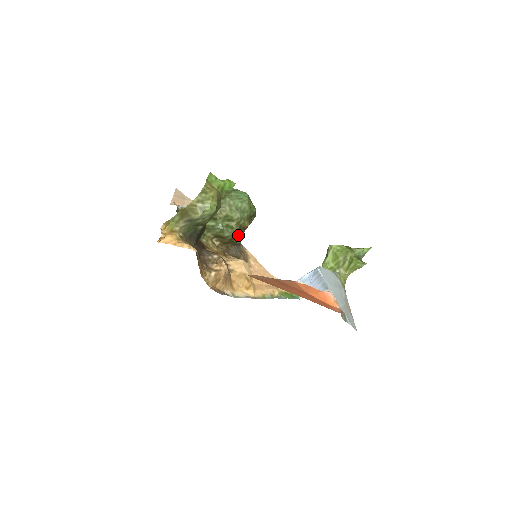
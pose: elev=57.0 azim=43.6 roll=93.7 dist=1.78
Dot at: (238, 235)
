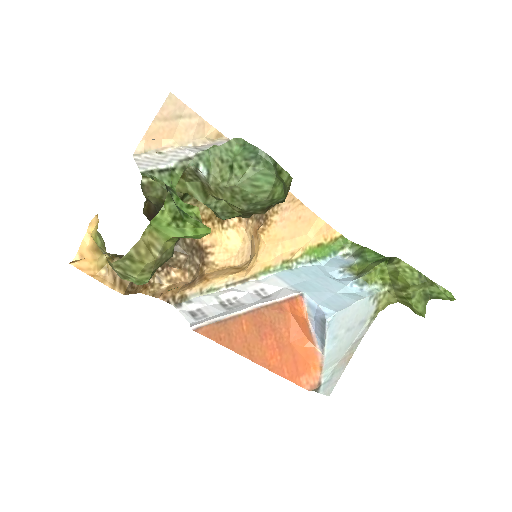
Dot at: (245, 214)
